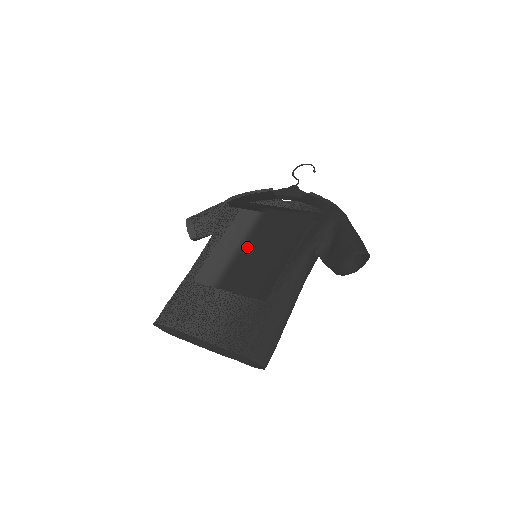
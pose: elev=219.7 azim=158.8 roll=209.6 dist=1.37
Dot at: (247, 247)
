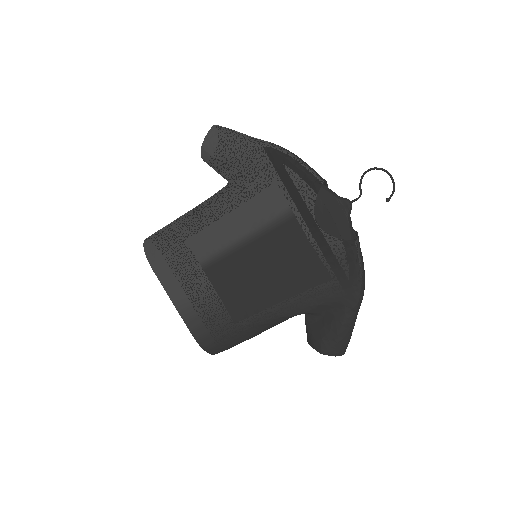
Dot at: (248, 250)
